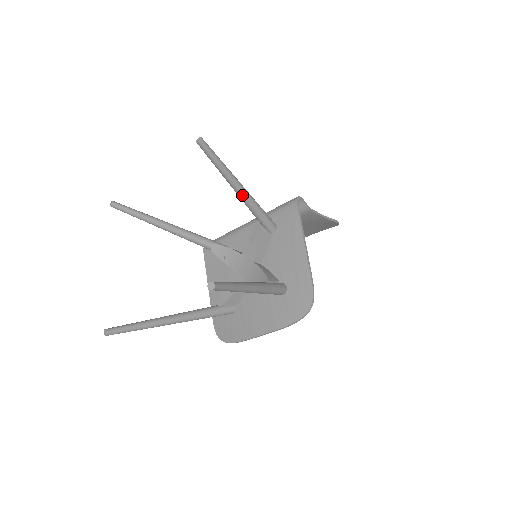
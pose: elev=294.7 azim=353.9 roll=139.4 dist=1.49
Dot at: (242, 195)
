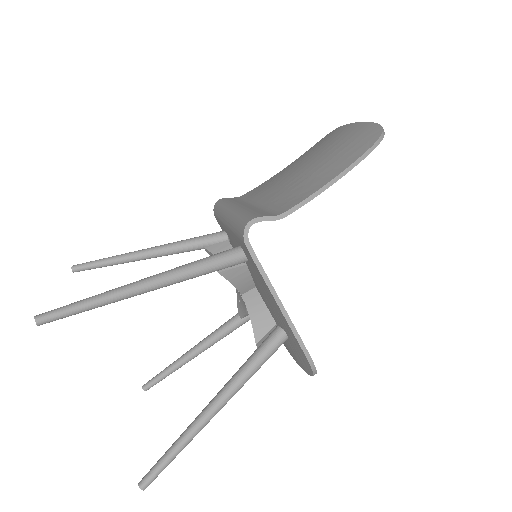
Dot at: (156, 289)
